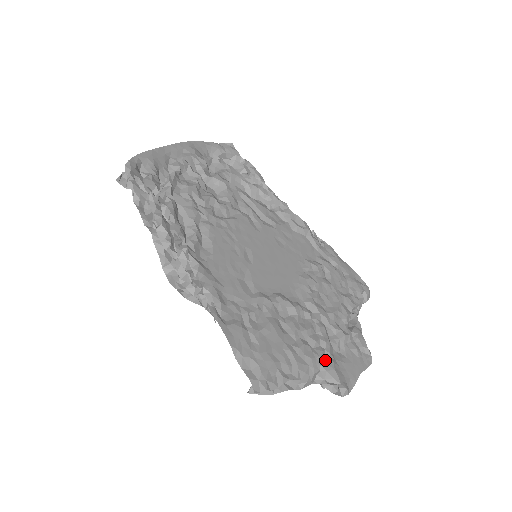
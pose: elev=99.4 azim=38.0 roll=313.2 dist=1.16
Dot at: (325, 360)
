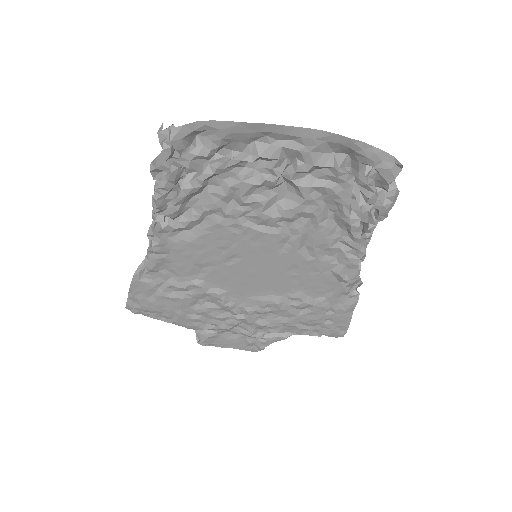
Dot at: (212, 329)
